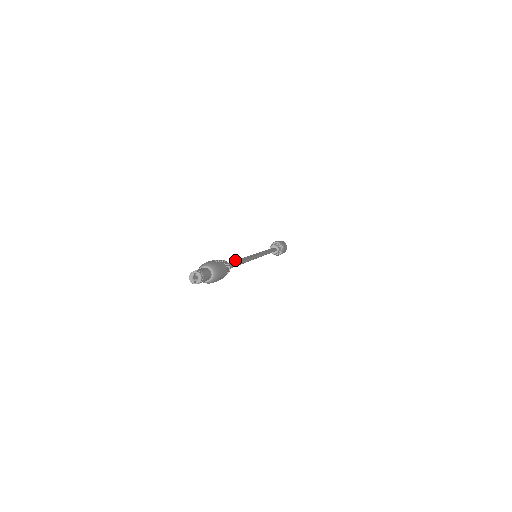
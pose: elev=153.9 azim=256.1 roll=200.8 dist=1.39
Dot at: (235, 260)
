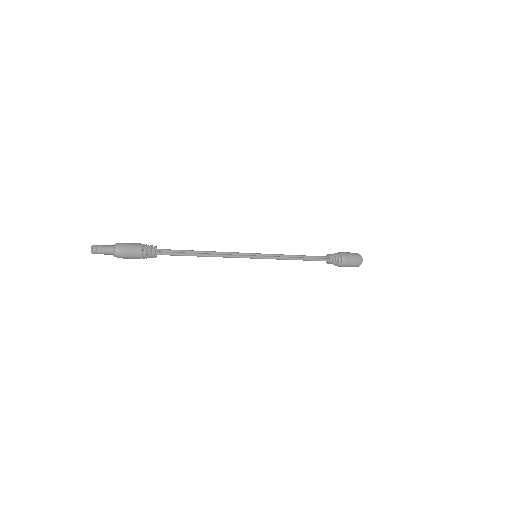
Dot at: (195, 251)
